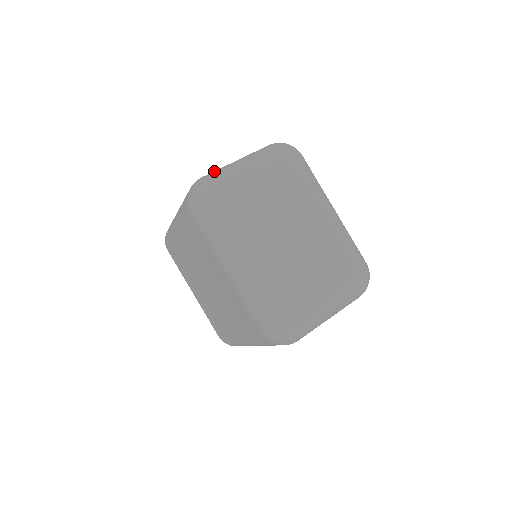
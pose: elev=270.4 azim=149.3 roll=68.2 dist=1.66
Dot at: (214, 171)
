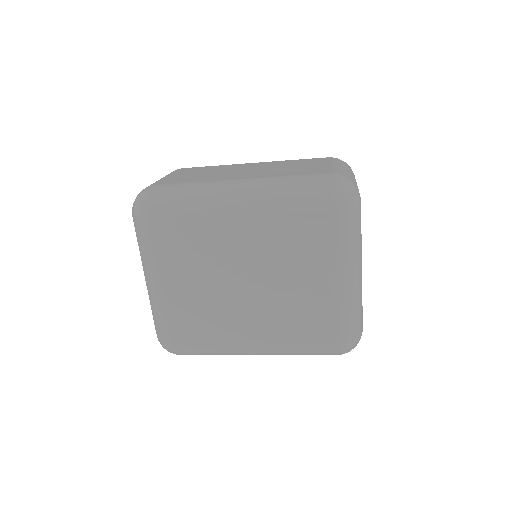
Dot at: (339, 170)
